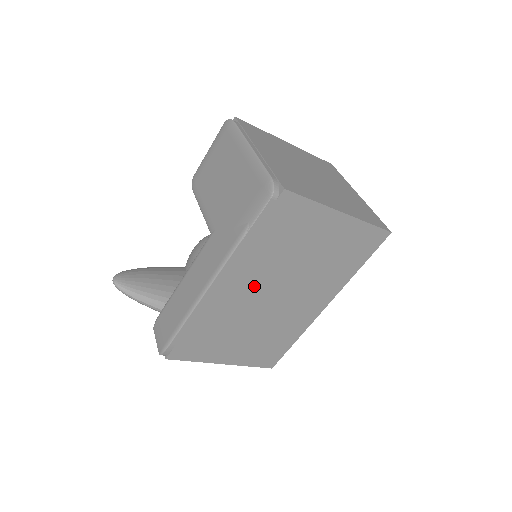
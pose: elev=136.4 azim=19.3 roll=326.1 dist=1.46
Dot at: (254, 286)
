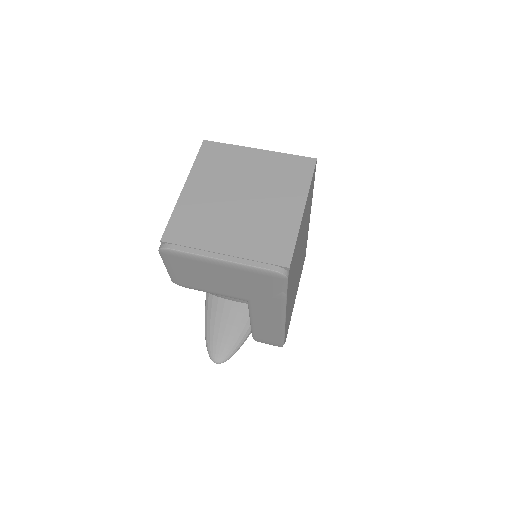
Dot at: occluded
